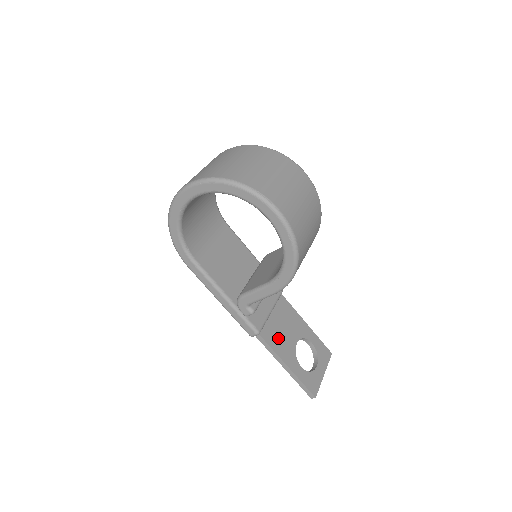
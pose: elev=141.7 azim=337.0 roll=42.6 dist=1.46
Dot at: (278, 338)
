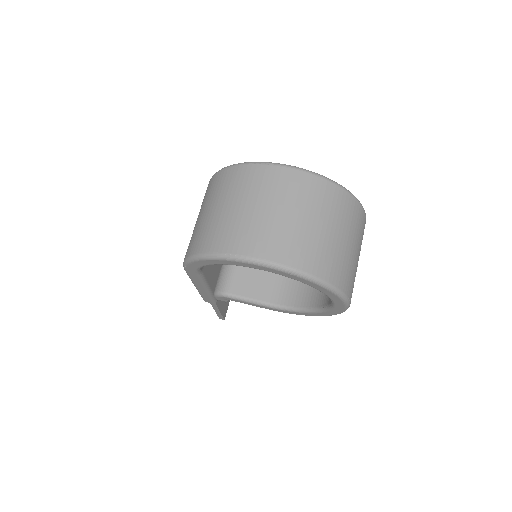
Dot at: occluded
